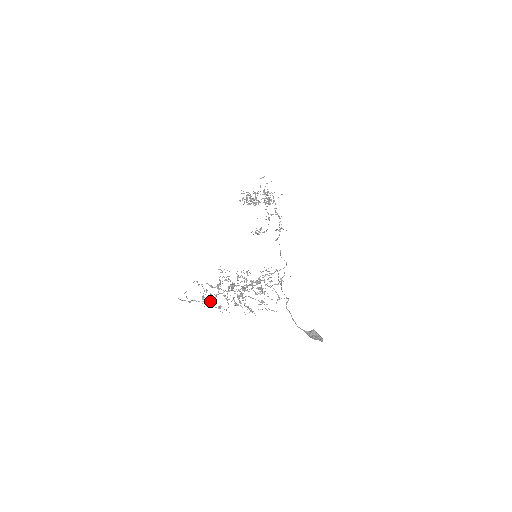
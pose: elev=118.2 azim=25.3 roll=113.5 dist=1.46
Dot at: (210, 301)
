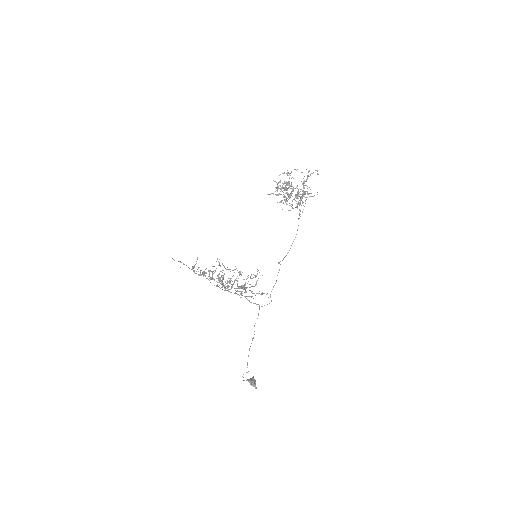
Dot at: (198, 274)
